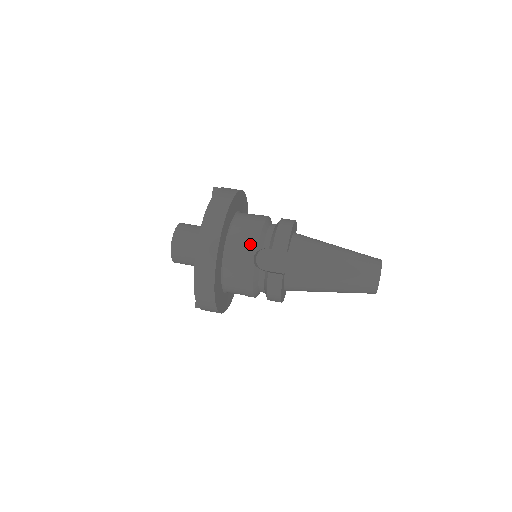
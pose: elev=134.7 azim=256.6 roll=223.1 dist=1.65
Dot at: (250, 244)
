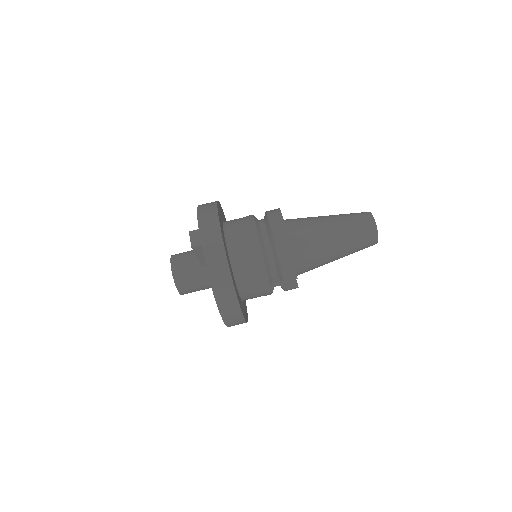
Dot at: (262, 286)
